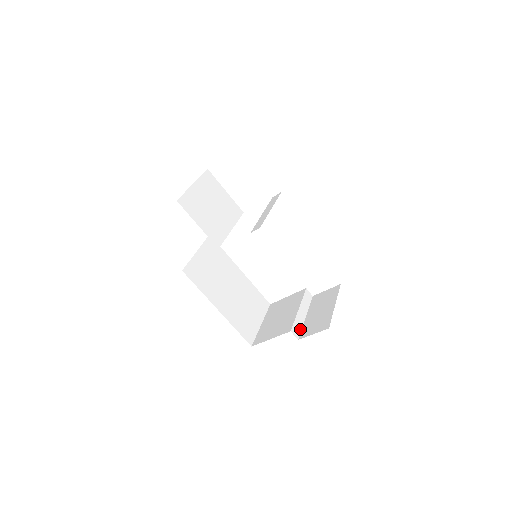
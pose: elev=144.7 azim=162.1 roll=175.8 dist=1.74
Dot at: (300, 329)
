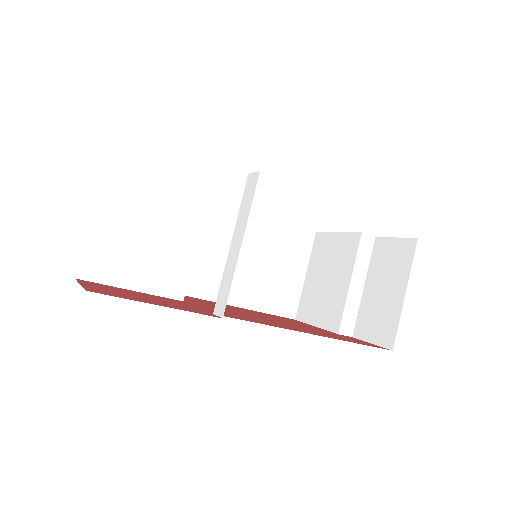
Dot at: (355, 316)
